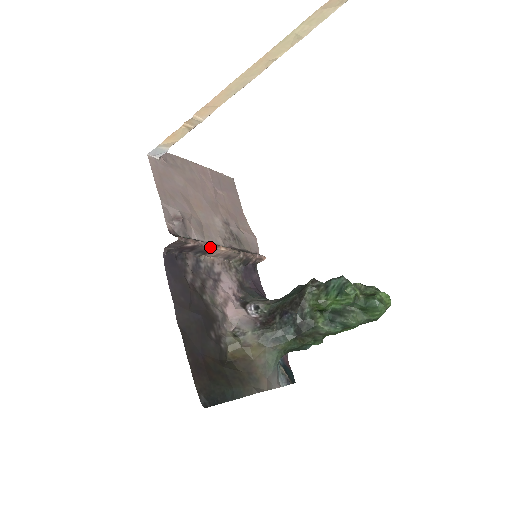
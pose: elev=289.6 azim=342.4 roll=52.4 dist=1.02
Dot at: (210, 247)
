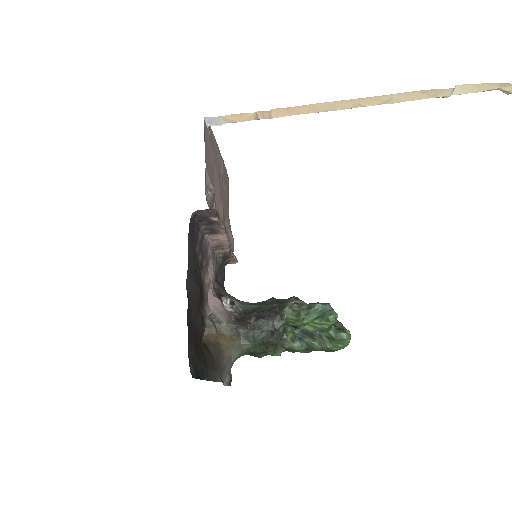
Dot at: (222, 229)
